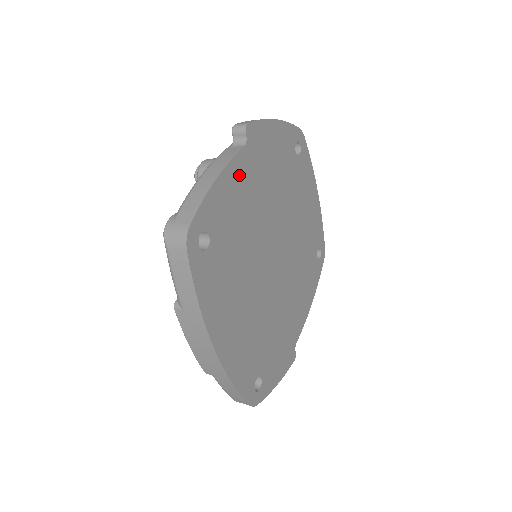
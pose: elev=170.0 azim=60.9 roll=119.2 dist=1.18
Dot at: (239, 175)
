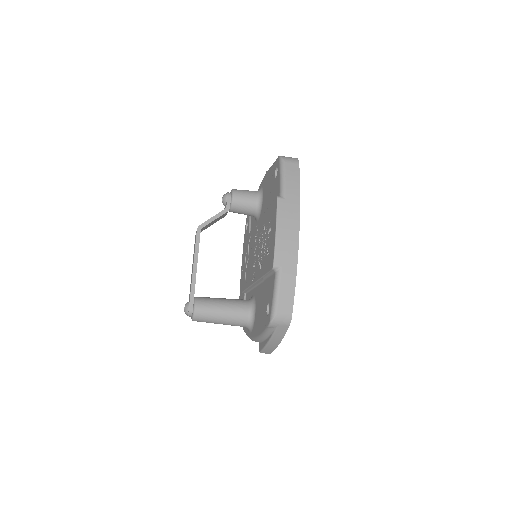
Dot at: occluded
